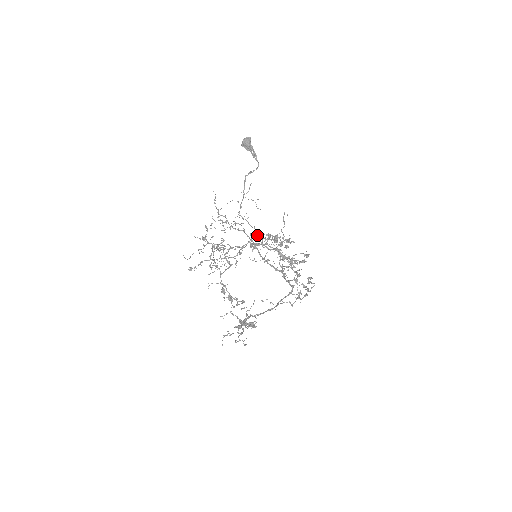
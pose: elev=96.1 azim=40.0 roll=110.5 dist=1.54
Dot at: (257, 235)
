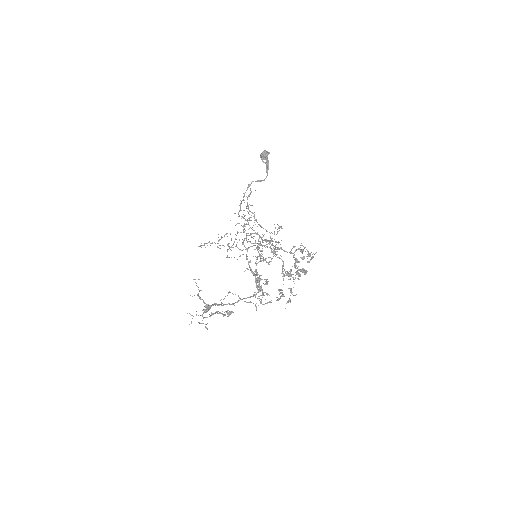
Dot at: occluded
